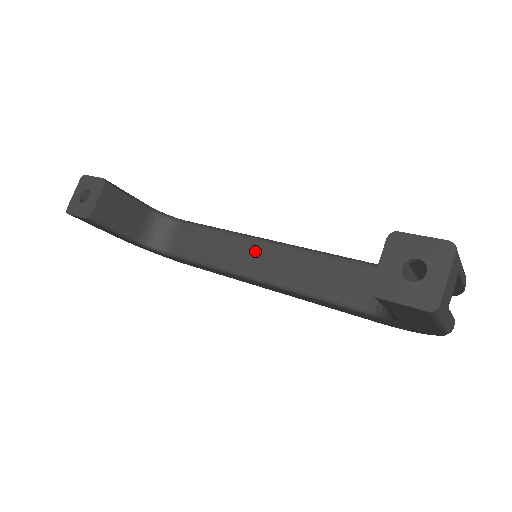
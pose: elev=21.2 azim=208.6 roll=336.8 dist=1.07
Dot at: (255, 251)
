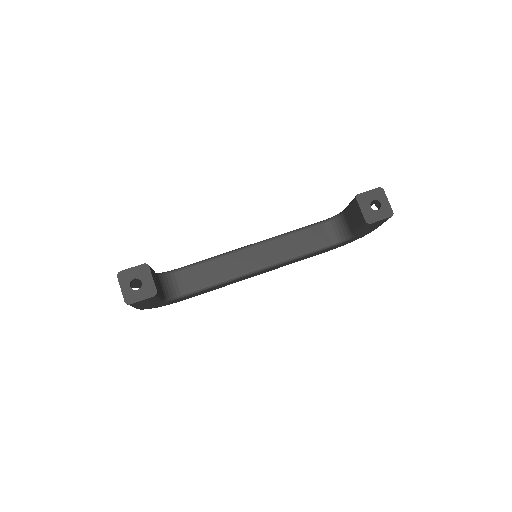
Dot at: (249, 255)
